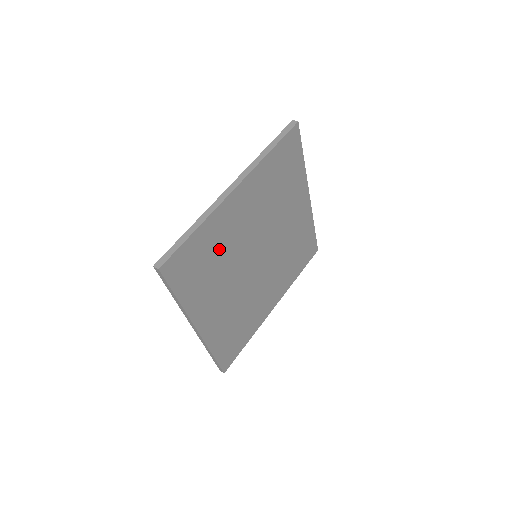
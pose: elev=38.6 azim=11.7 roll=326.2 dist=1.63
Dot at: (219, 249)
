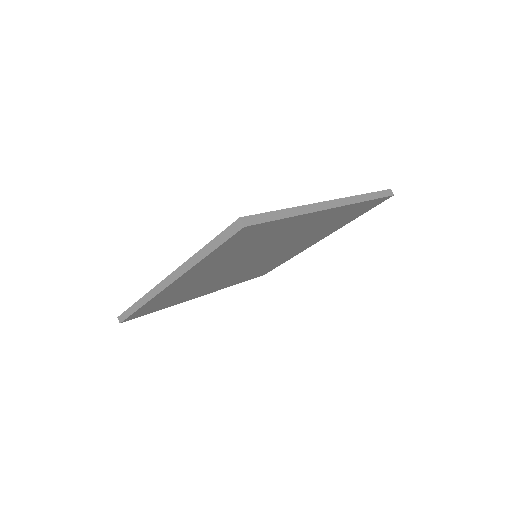
Dot at: (186, 290)
